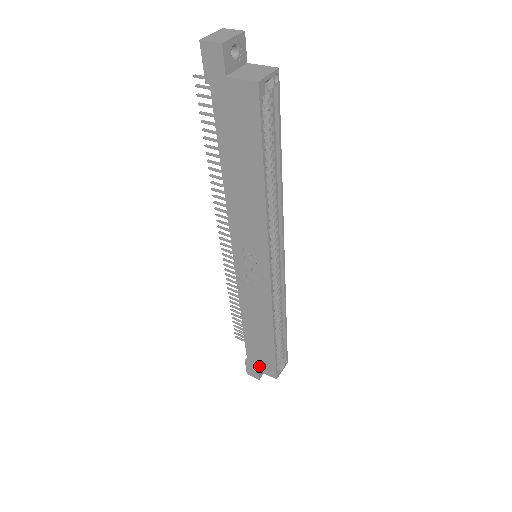
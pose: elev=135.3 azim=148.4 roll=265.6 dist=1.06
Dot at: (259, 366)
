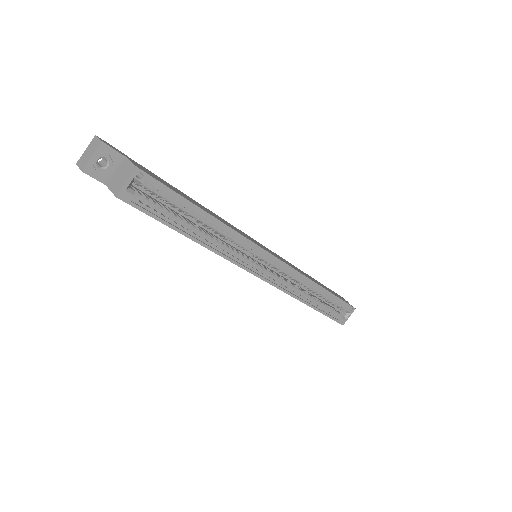
Dot at: occluded
